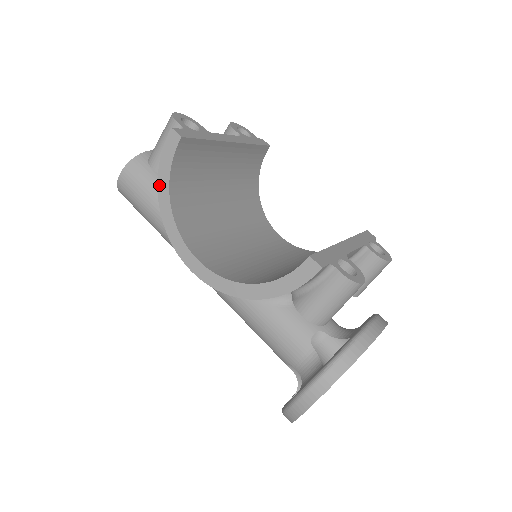
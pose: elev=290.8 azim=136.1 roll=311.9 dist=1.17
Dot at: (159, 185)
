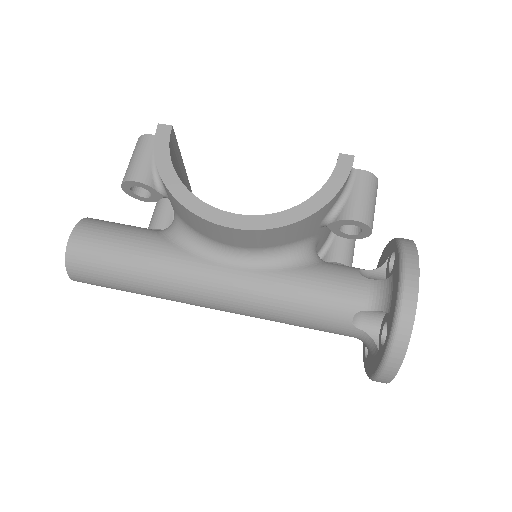
Dot at: (161, 172)
